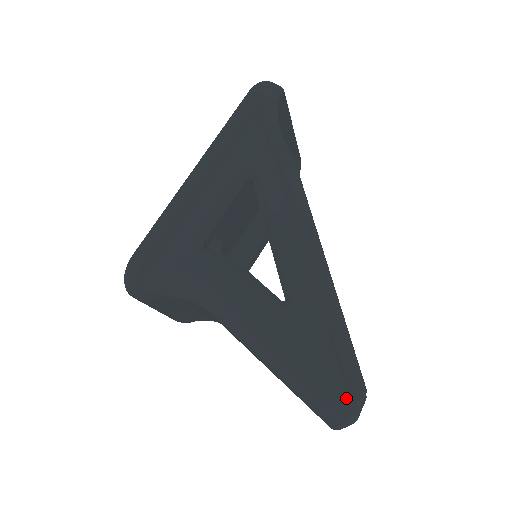
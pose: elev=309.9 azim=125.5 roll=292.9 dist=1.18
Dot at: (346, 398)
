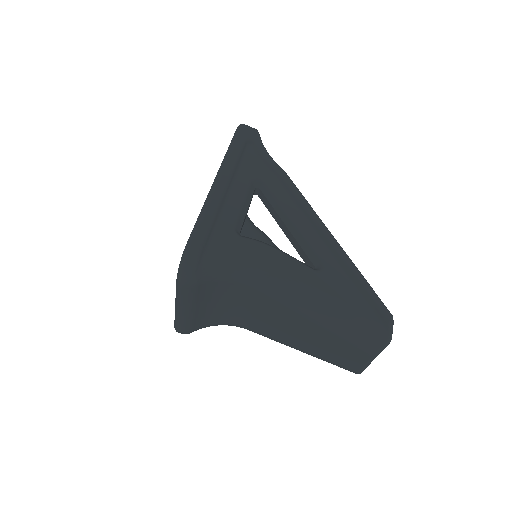
Dot at: (384, 324)
